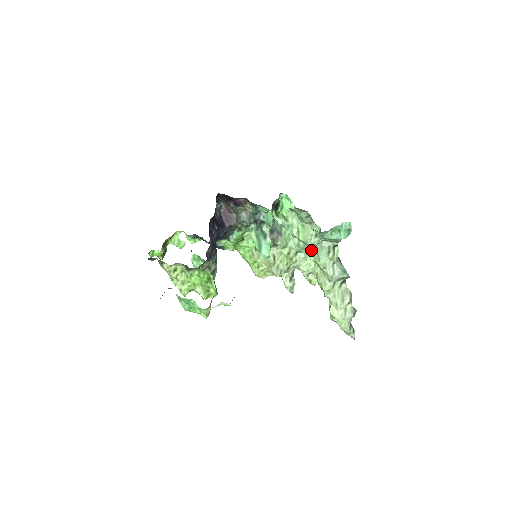
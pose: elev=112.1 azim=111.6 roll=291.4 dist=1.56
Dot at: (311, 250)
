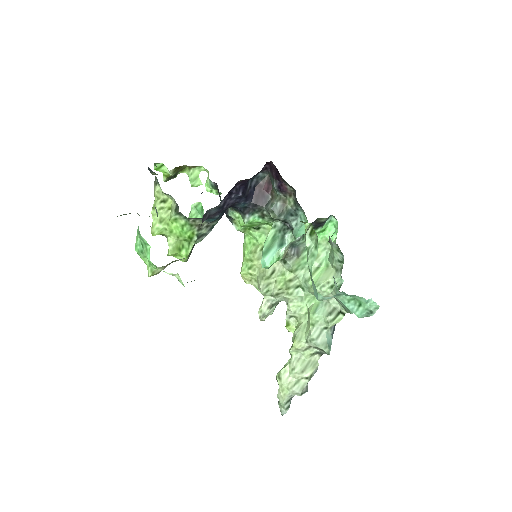
Dot at: occluded
